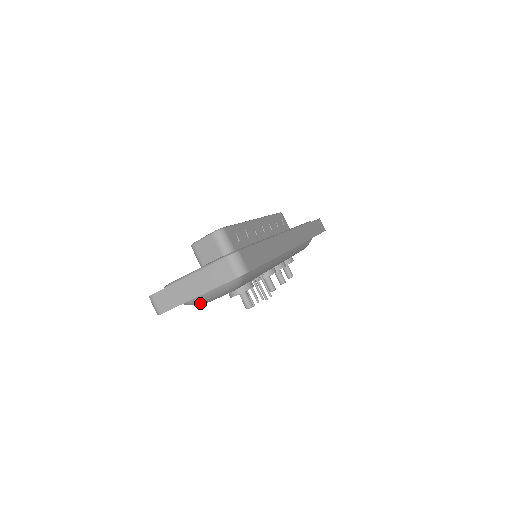
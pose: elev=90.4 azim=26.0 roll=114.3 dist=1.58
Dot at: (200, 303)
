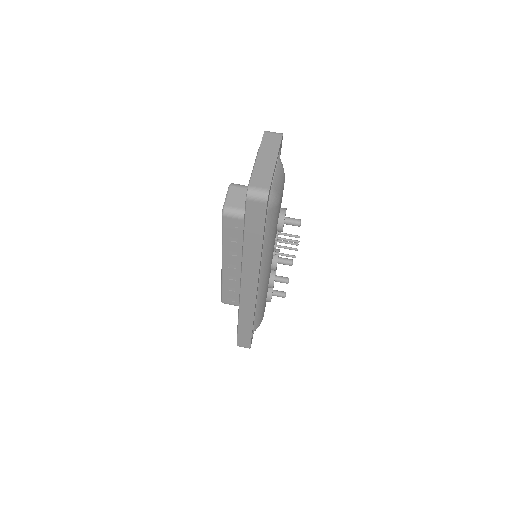
Dot at: (278, 194)
